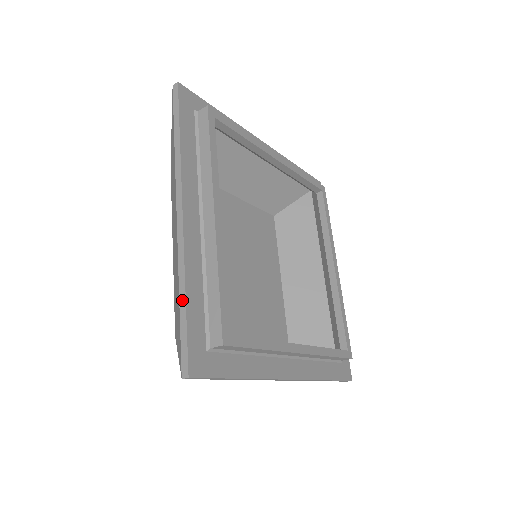
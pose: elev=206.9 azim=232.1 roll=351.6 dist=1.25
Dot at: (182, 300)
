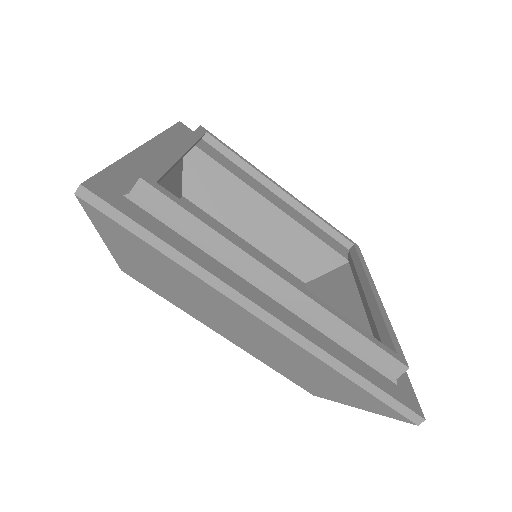
Dot at: occluded
